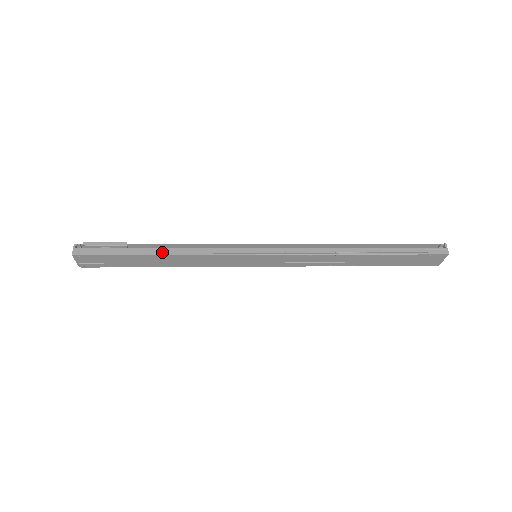
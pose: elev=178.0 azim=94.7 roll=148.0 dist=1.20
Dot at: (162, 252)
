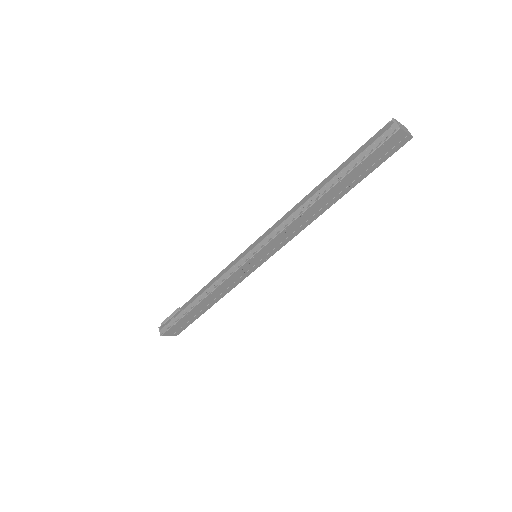
Dot at: (198, 300)
